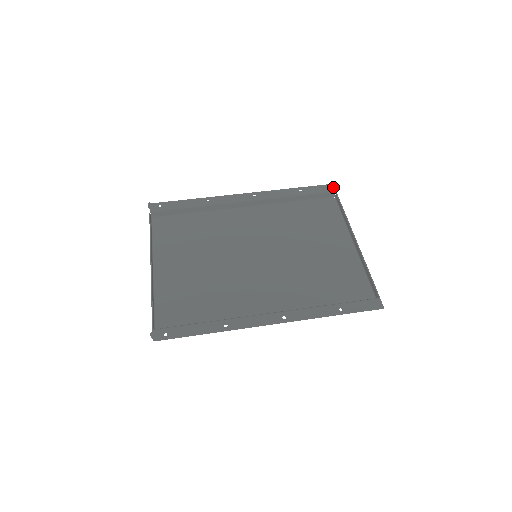
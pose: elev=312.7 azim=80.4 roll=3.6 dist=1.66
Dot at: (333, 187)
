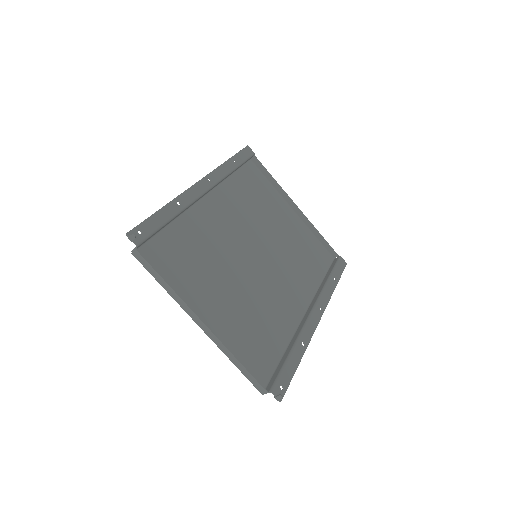
Dot at: (251, 150)
